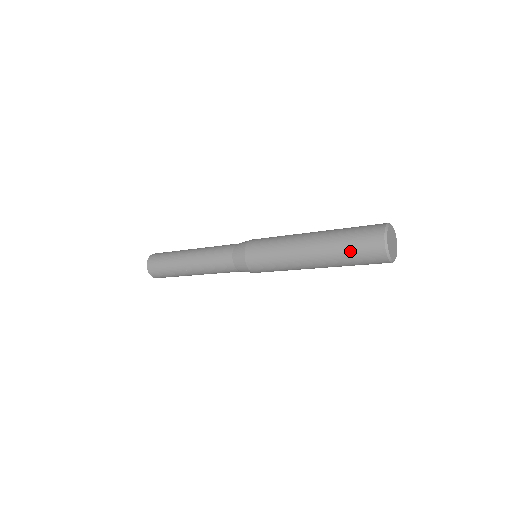
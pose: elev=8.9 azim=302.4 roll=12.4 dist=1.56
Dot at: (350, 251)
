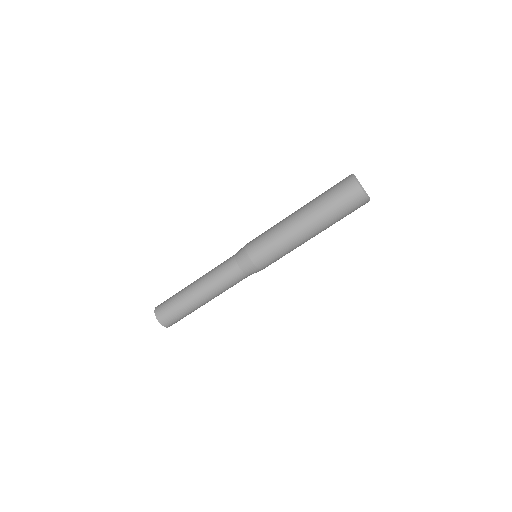
Dot at: (327, 190)
